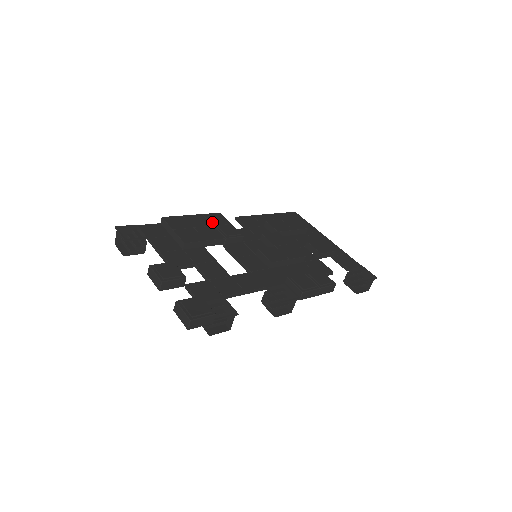
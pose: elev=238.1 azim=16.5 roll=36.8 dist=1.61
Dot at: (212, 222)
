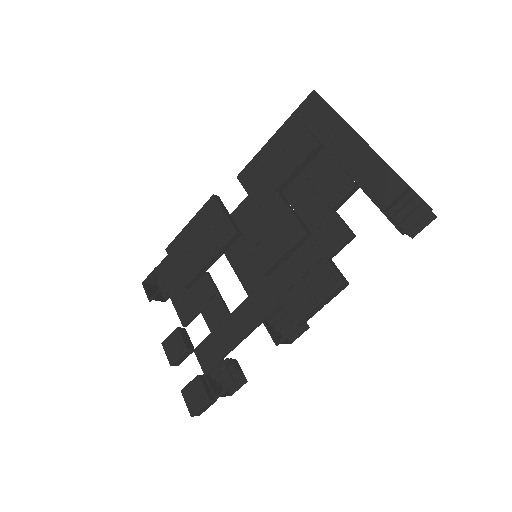
Dot at: (205, 225)
